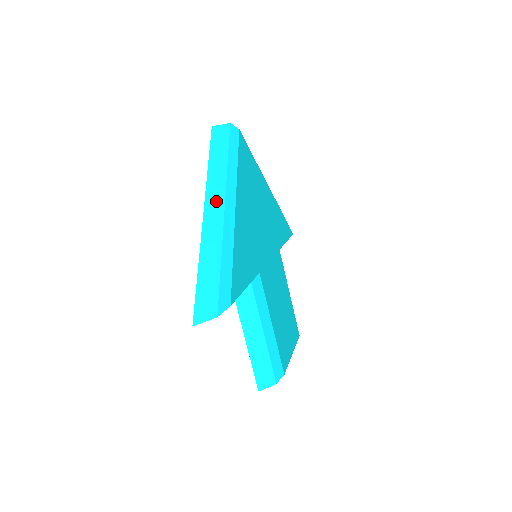
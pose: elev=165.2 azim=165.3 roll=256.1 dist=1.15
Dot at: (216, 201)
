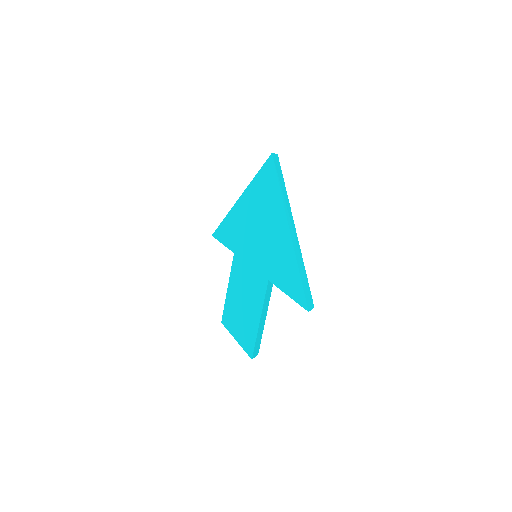
Dot at: (291, 219)
